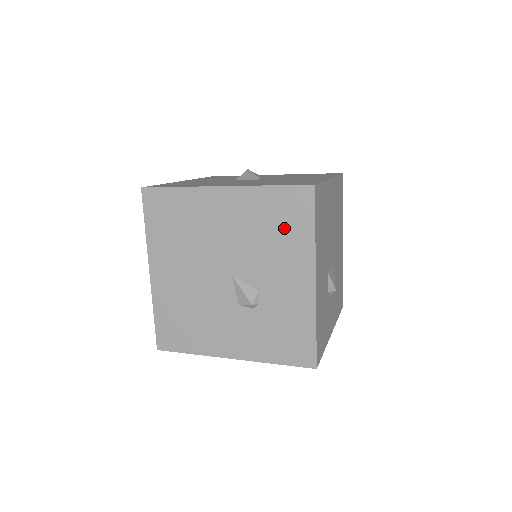
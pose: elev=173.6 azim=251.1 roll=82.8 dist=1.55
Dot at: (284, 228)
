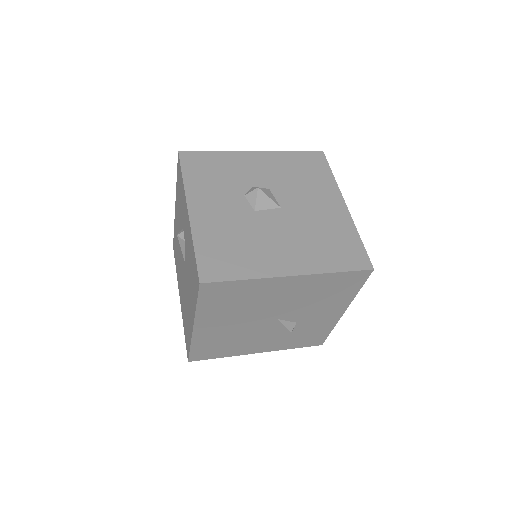
Dot at: (336, 292)
